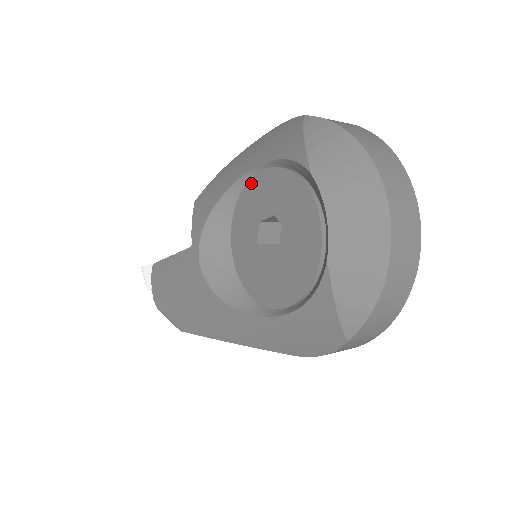
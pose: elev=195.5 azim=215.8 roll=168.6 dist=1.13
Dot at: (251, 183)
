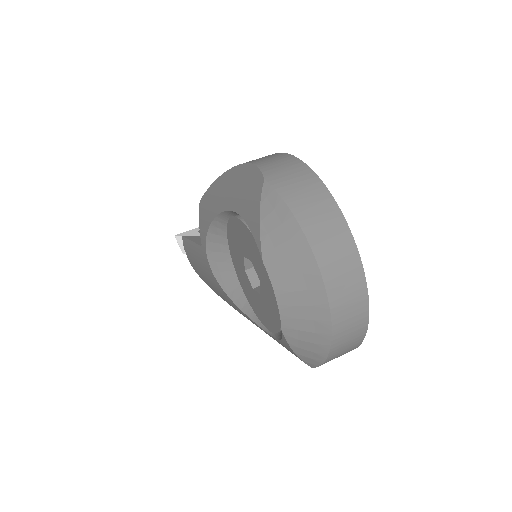
Dot at: (232, 221)
